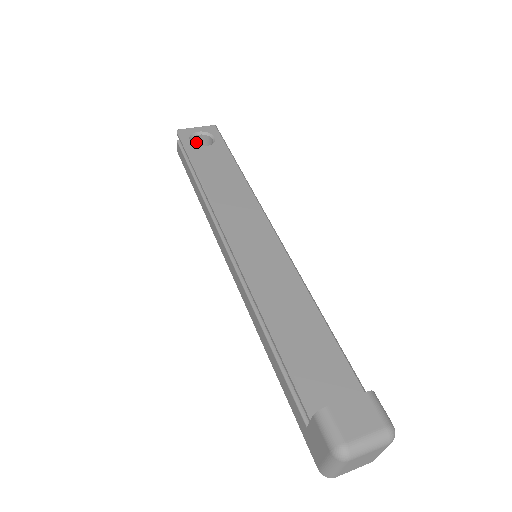
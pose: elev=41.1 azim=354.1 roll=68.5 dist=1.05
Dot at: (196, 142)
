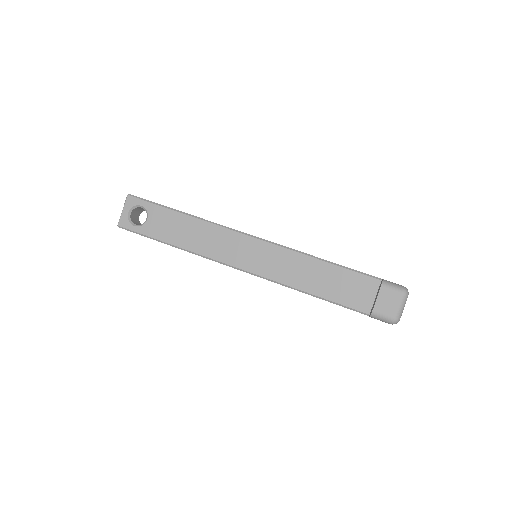
Dot at: (133, 217)
